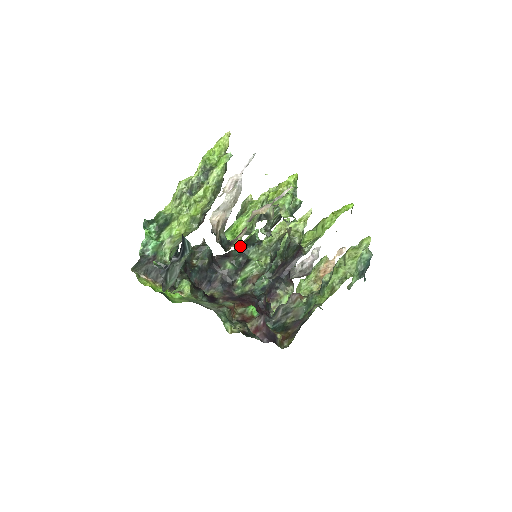
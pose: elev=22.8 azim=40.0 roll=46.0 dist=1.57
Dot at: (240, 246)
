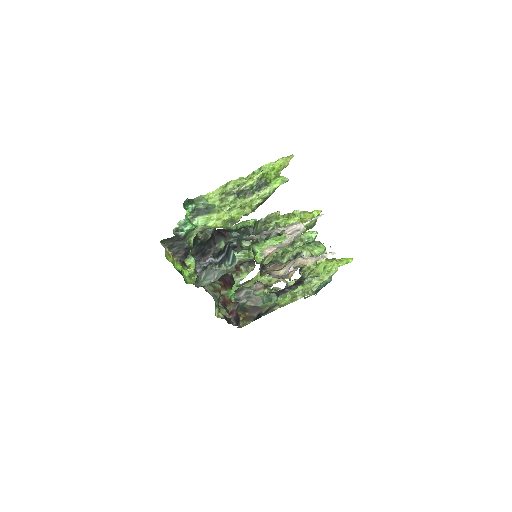
Dot at: (238, 230)
